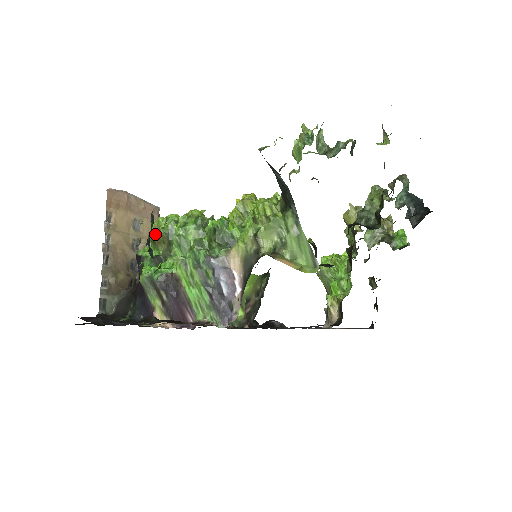
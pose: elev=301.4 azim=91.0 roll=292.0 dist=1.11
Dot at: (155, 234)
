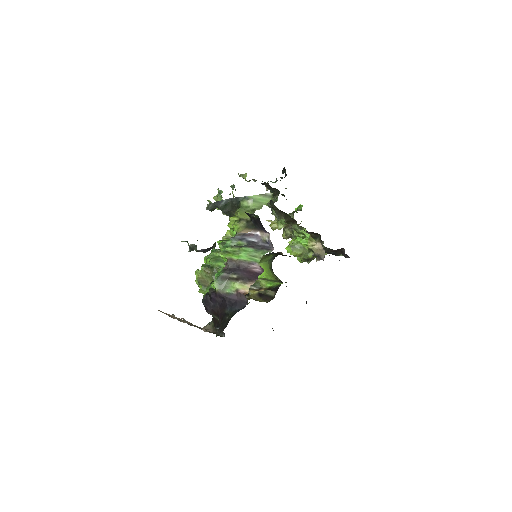
Dot at: (201, 281)
